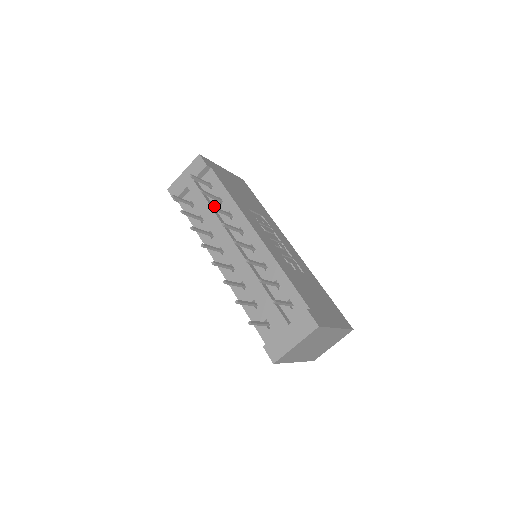
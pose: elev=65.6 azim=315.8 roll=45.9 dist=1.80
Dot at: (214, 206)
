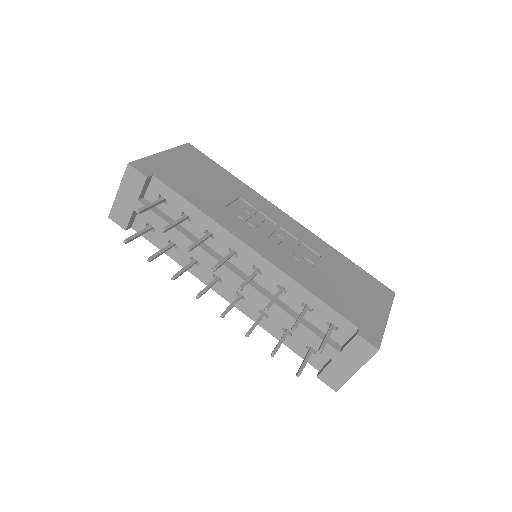
Dot at: (182, 226)
